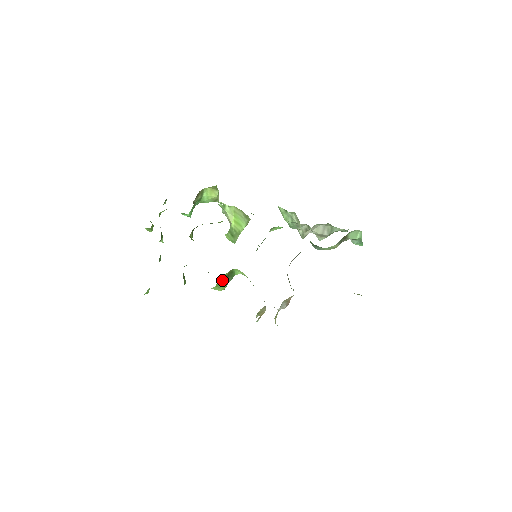
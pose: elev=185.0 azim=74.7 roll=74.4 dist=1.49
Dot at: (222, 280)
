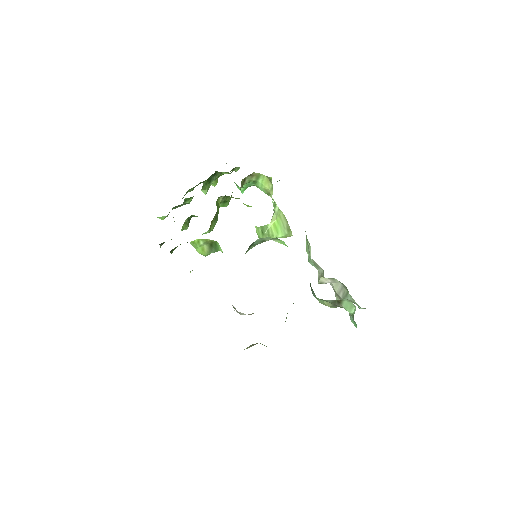
Dot at: (202, 242)
